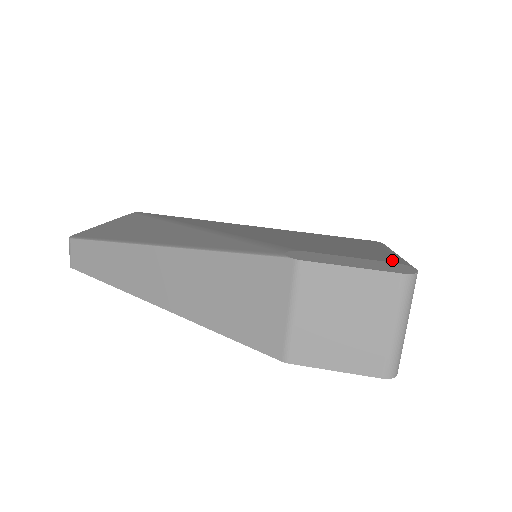
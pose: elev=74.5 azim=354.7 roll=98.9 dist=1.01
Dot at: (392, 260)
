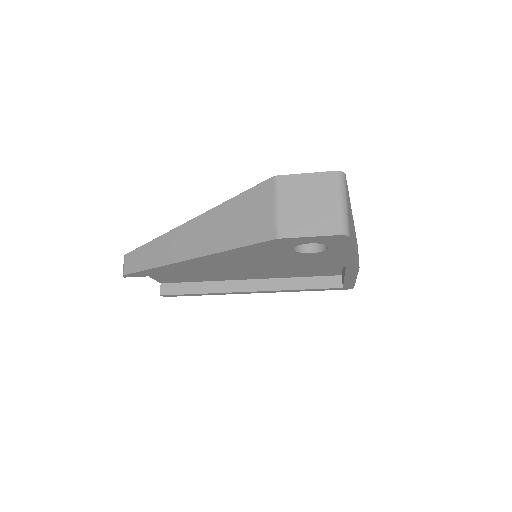
Dot at: occluded
